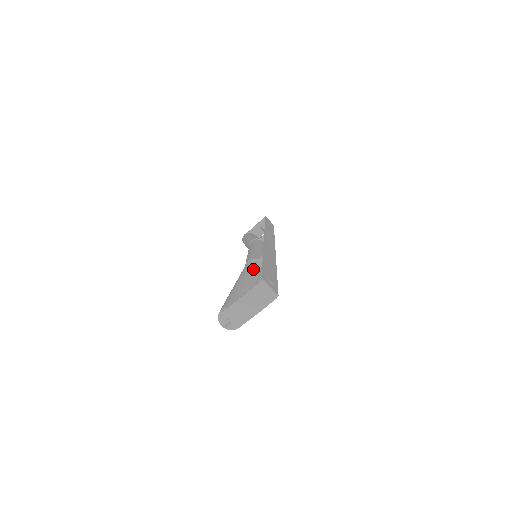
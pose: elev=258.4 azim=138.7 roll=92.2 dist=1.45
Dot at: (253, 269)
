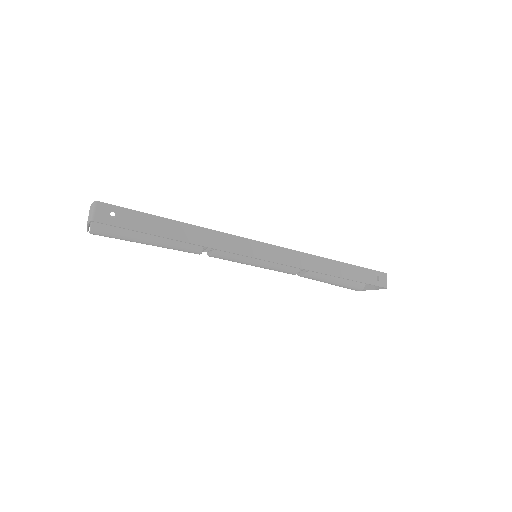
Dot at: occluded
